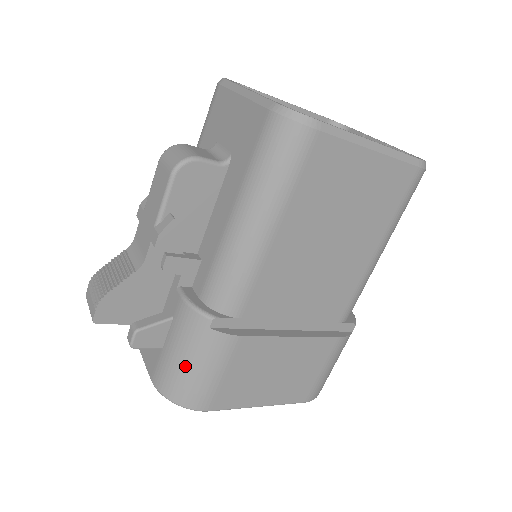
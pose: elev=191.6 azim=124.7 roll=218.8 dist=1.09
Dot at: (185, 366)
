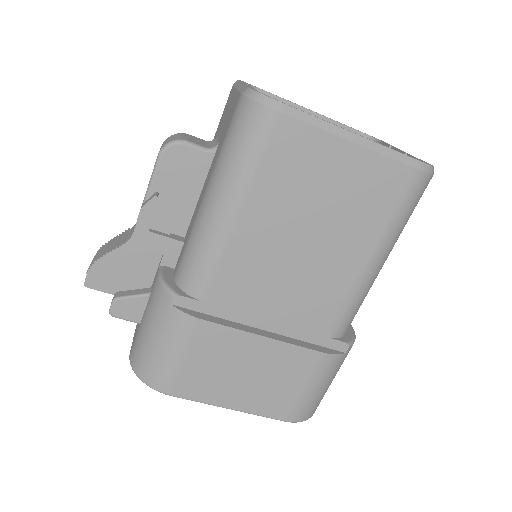
Dot at: (150, 341)
